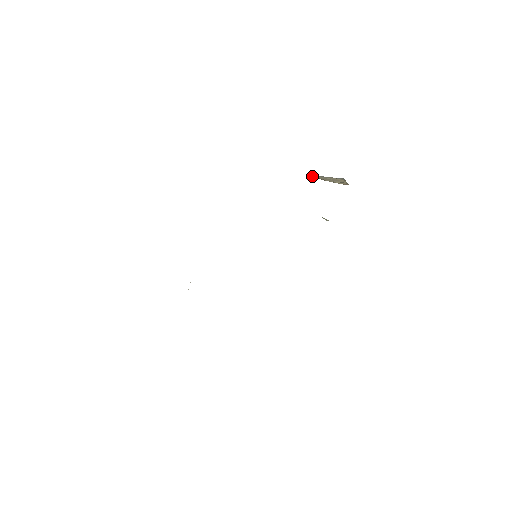
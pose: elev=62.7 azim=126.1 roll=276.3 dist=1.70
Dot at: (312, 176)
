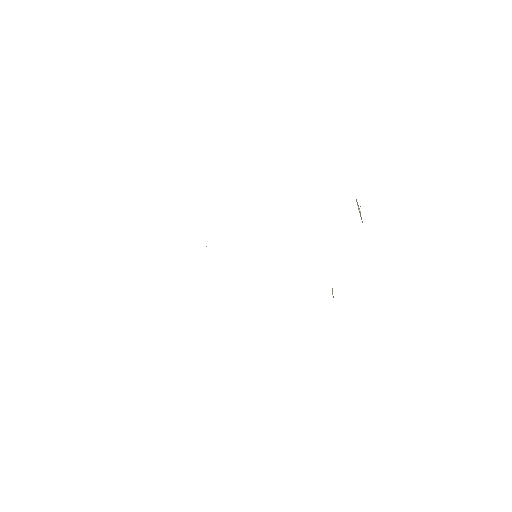
Dot at: (356, 199)
